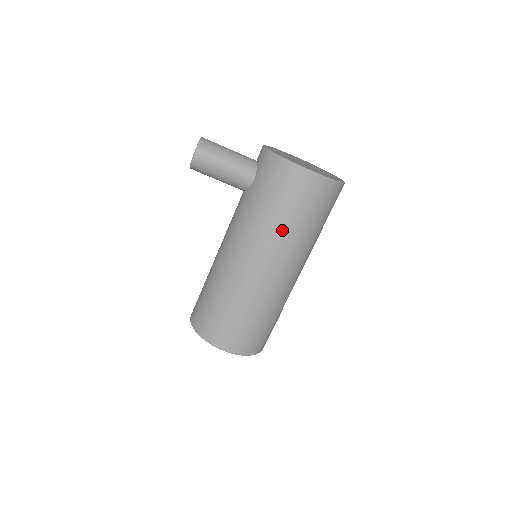
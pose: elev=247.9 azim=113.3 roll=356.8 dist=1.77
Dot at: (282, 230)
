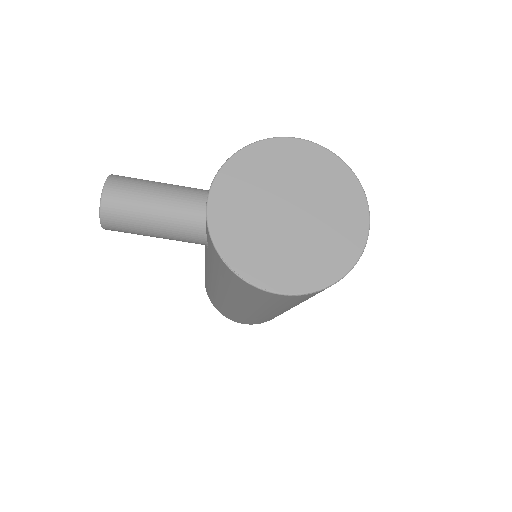
Dot at: (264, 308)
